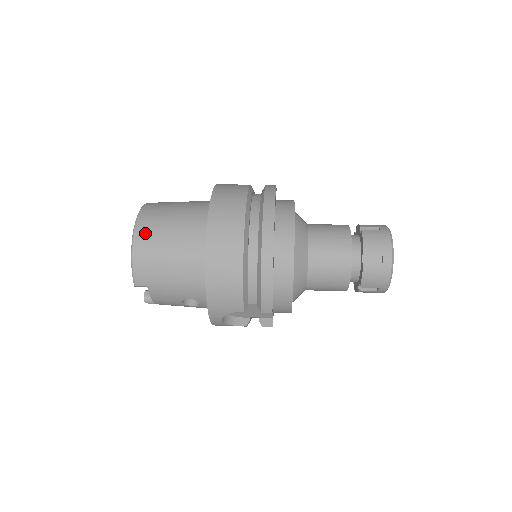
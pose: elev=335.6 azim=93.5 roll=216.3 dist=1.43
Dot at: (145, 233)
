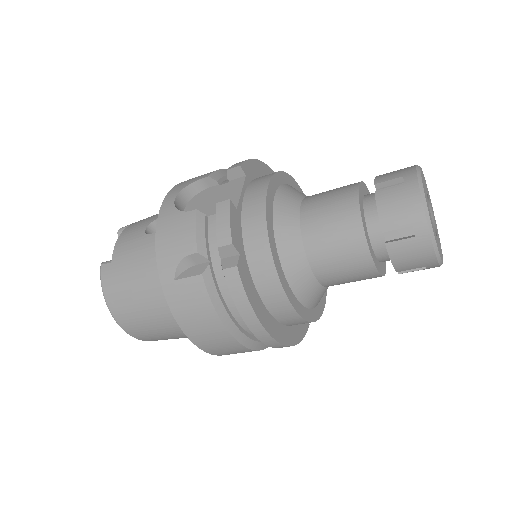
Dot at: occluded
